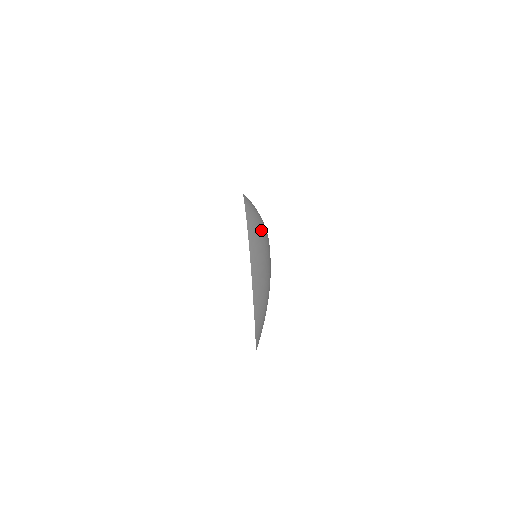
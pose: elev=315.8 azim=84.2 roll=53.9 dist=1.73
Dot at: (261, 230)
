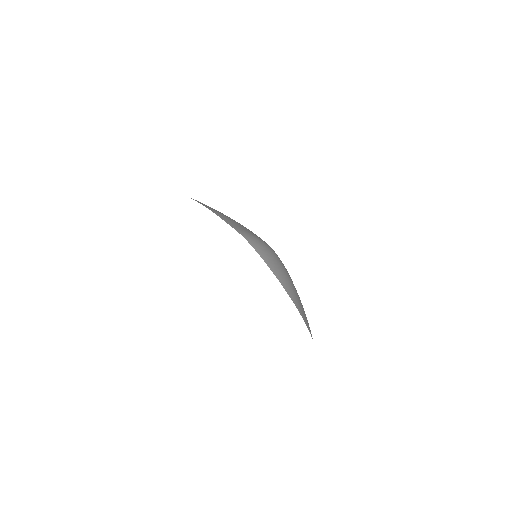
Dot at: (279, 264)
